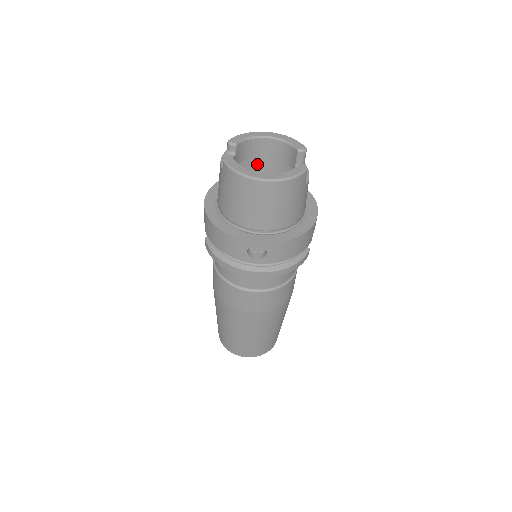
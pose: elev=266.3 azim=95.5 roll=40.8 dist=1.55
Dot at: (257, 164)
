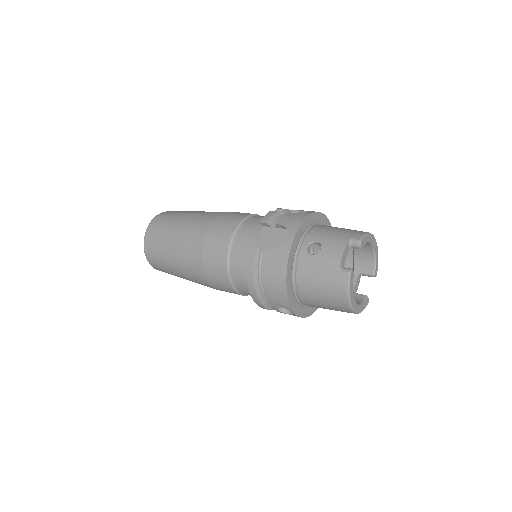
Dot at: occluded
